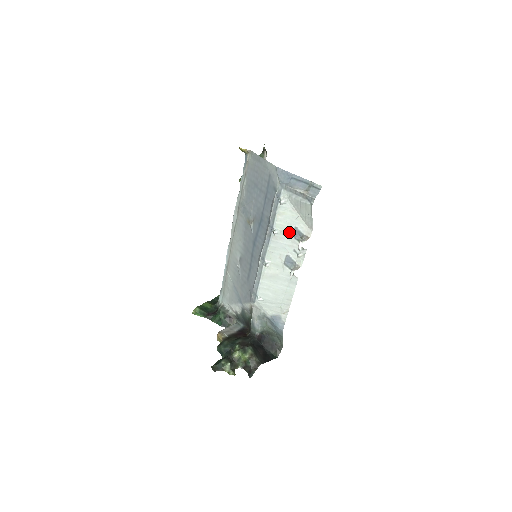
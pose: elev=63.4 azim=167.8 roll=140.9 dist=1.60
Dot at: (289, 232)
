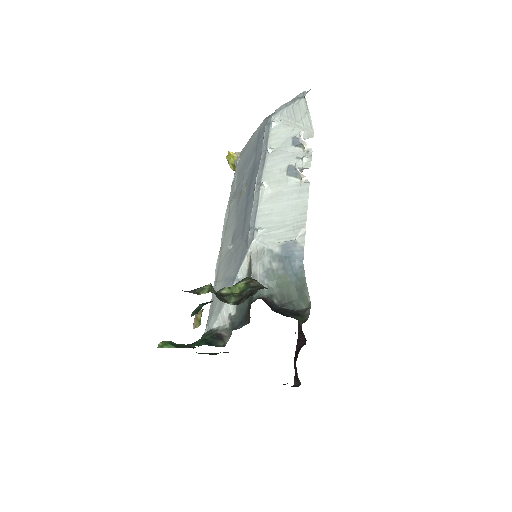
Dot at: (287, 145)
